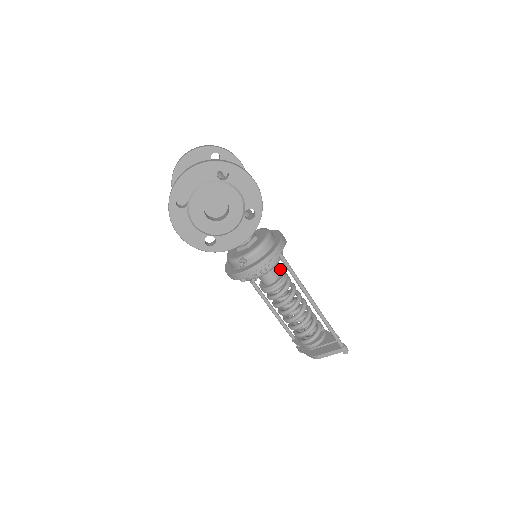
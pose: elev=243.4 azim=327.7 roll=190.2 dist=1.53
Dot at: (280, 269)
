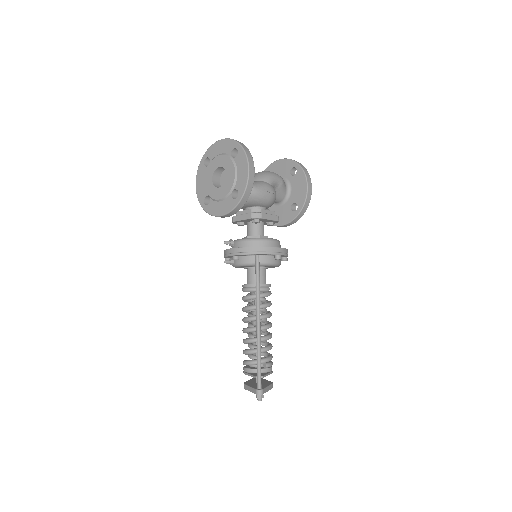
Dot at: (269, 284)
